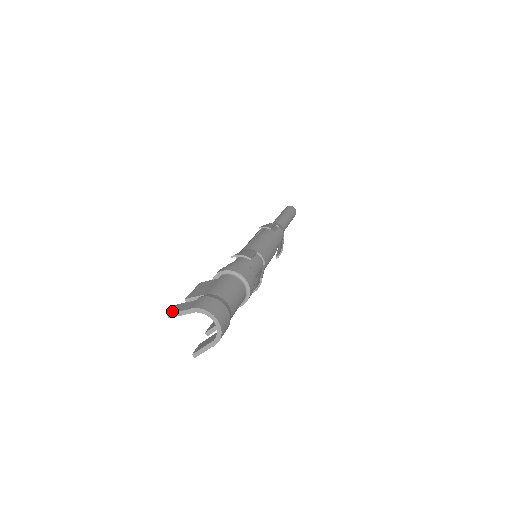
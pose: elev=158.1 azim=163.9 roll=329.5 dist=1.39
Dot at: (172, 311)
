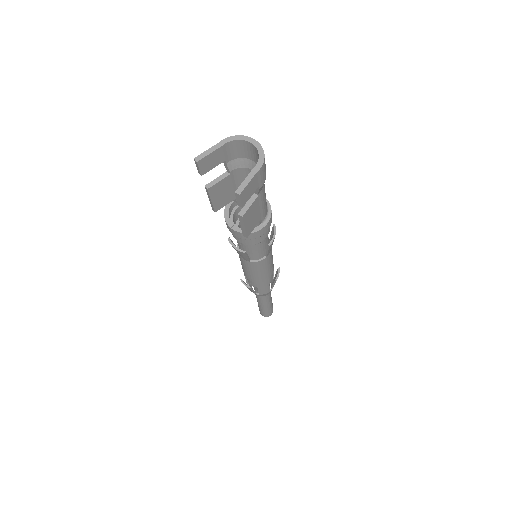
Dot at: (199, 158)
